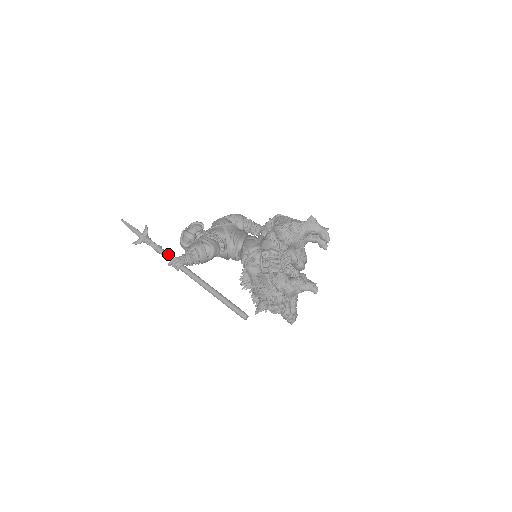
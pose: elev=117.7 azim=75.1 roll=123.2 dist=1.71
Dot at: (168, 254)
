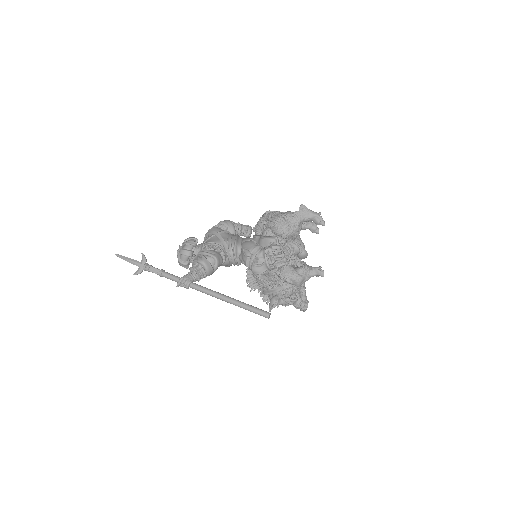
Dot at: (173, 276)
